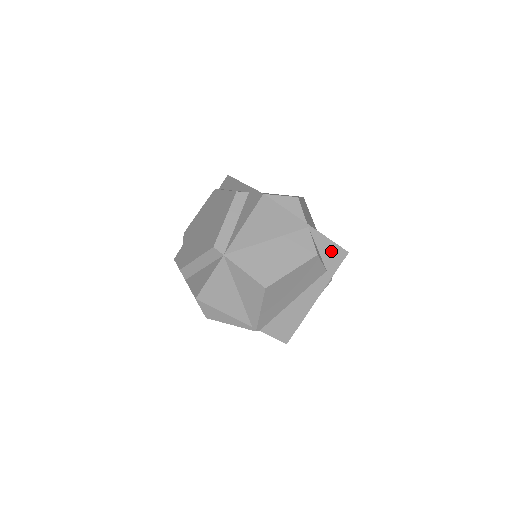
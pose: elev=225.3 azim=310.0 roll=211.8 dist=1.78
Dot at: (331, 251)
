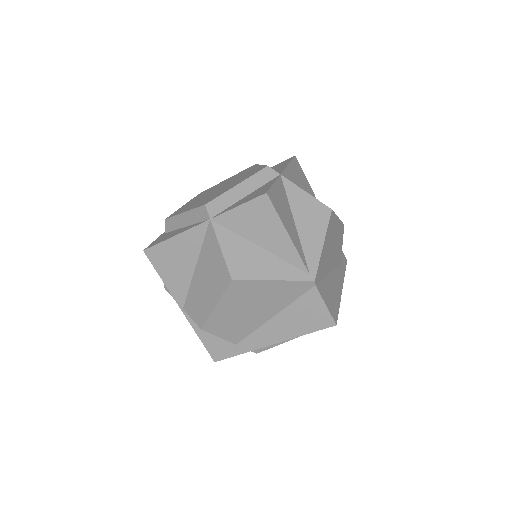
Dot at: occluded
